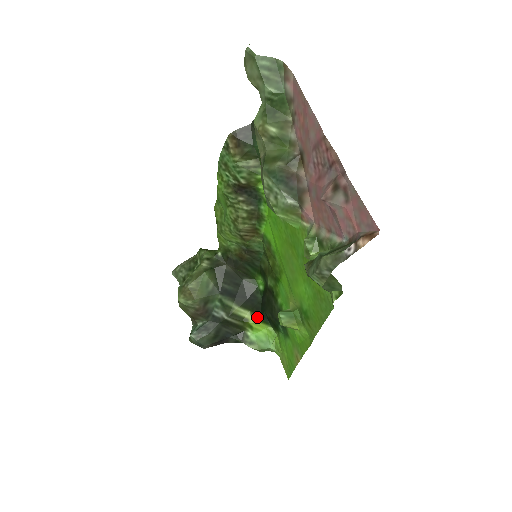
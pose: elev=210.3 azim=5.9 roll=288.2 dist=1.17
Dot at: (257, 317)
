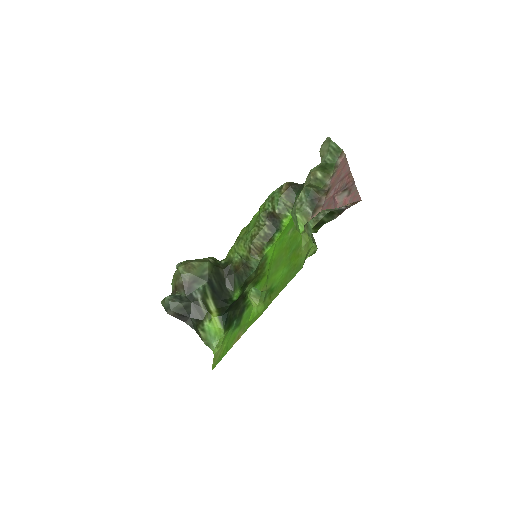
Dot at: (219, 314)
